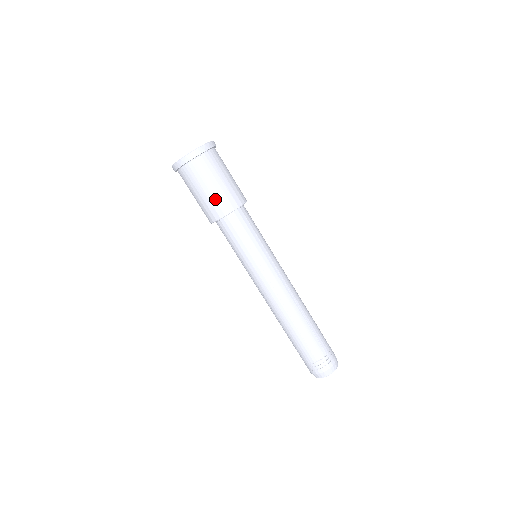
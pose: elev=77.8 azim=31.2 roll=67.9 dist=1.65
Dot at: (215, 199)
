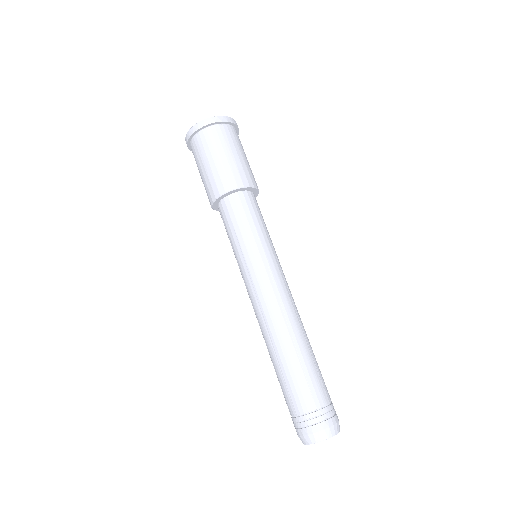
Dot at: (231, 168)
